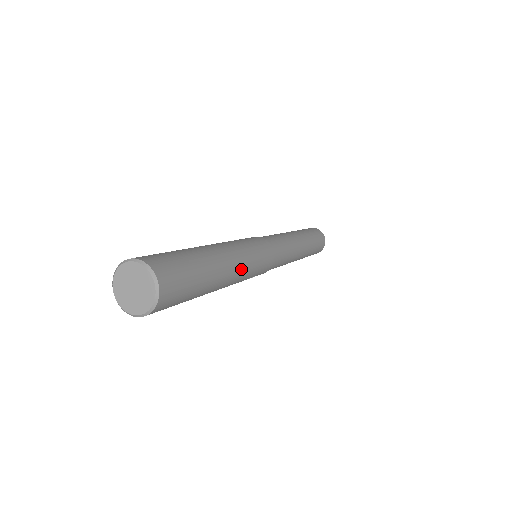
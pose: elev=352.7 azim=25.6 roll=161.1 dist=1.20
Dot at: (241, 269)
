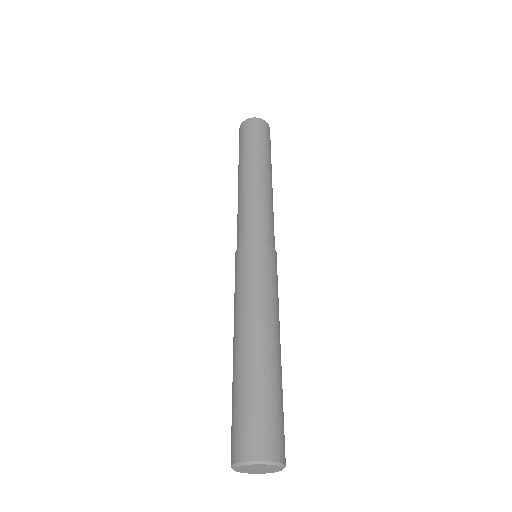
Dot at: (273, 315)
